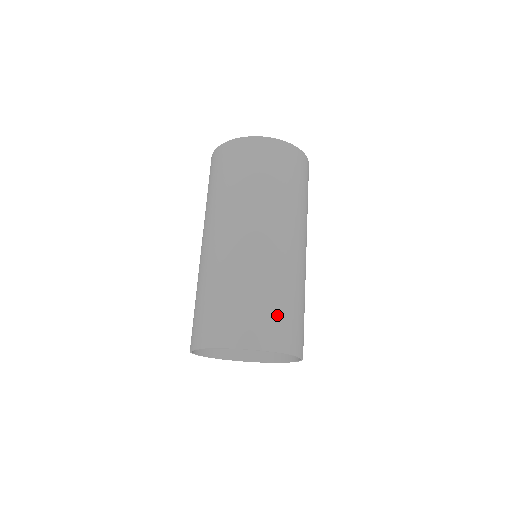
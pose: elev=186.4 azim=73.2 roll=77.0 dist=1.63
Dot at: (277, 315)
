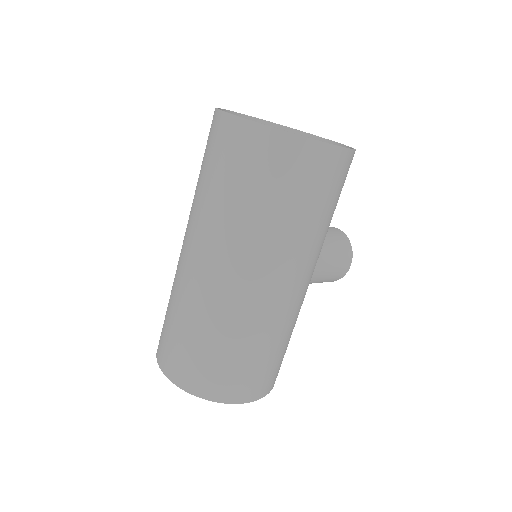
Dot at: (216, 365)
